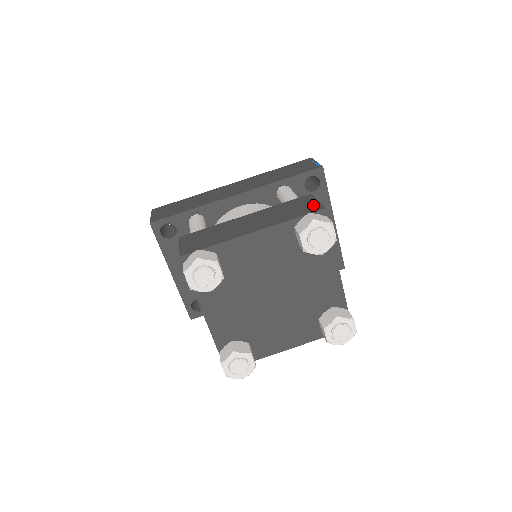
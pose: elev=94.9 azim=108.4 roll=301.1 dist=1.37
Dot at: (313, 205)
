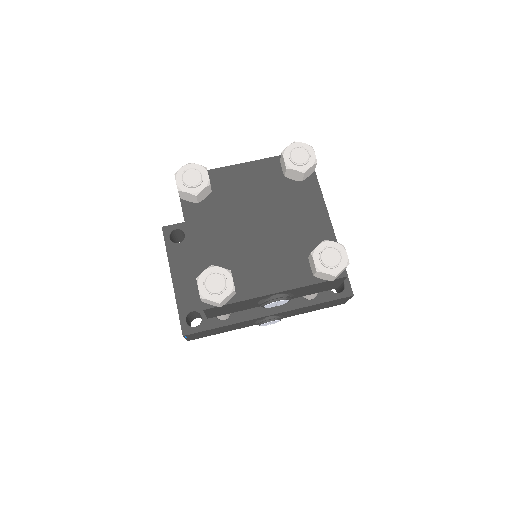
Dot at: occluded
